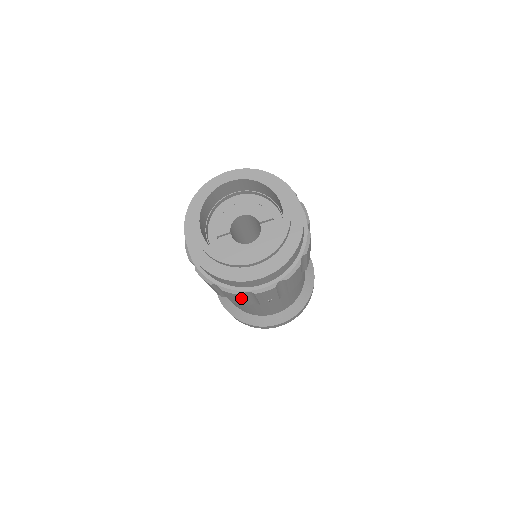
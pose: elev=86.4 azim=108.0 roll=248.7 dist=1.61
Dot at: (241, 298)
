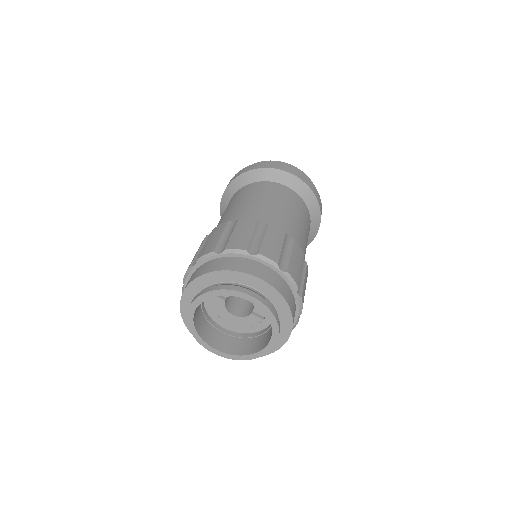
Dot at: occluded
